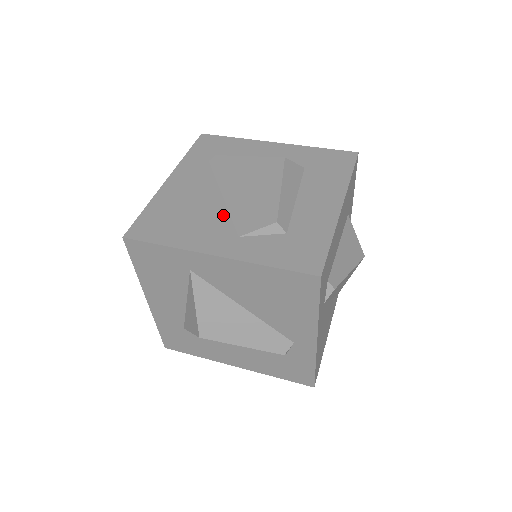
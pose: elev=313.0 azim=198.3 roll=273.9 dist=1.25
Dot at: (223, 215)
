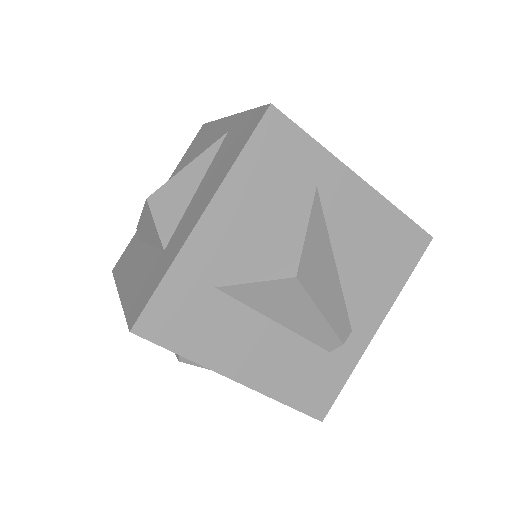
Dot at: occluded
